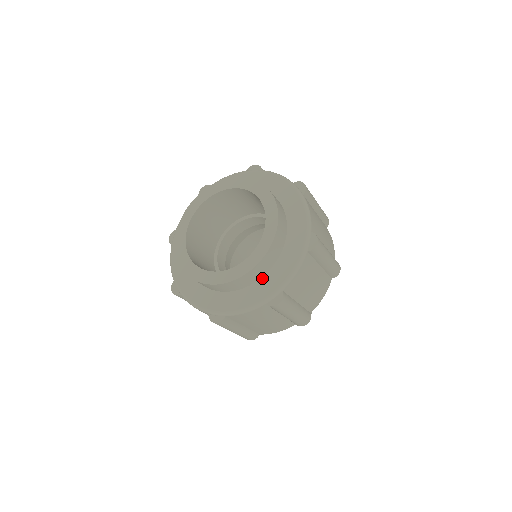
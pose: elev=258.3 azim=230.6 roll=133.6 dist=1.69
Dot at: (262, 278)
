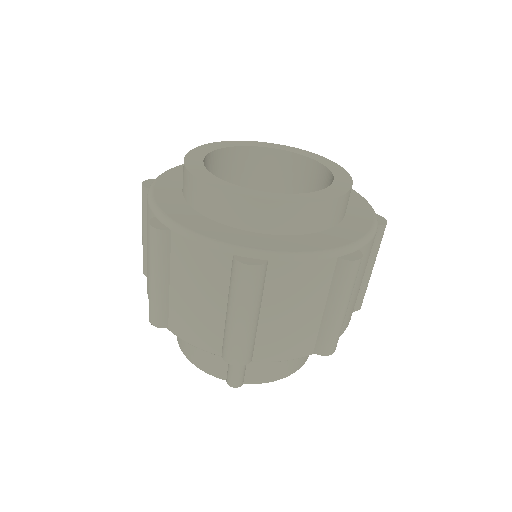
Dot at: (258, 233)
